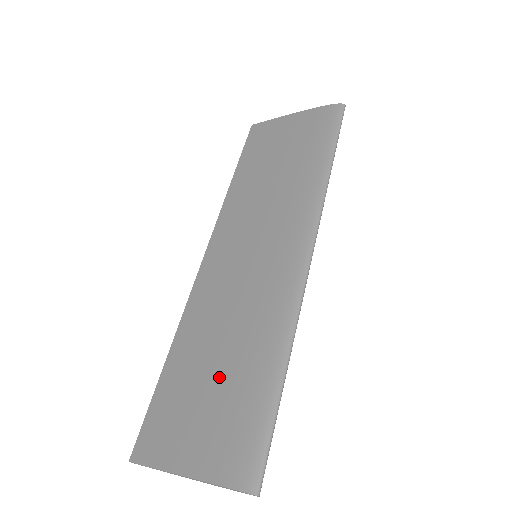
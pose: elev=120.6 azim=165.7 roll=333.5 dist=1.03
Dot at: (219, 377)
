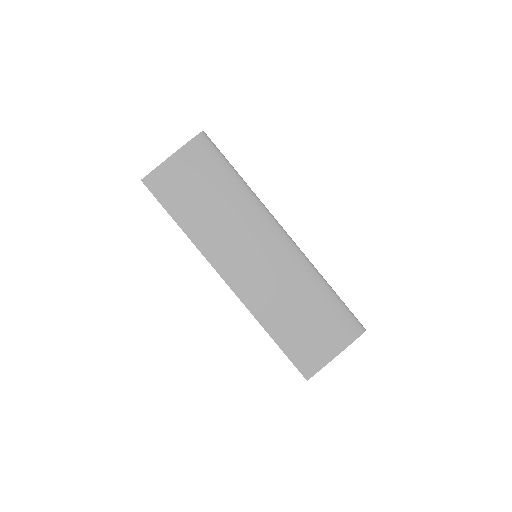
Dot at: (309, 316)
